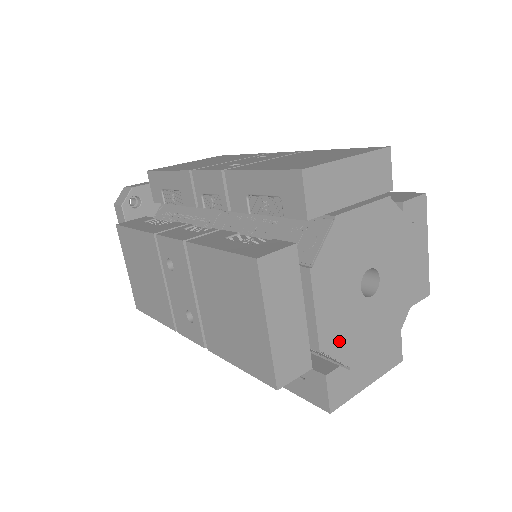
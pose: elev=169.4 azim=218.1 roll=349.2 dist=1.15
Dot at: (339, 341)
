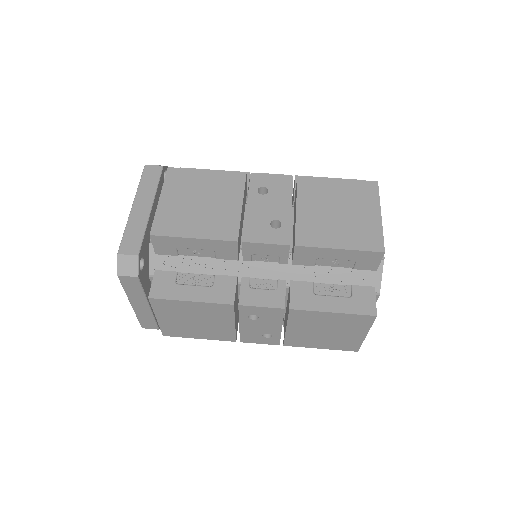
Dot at: occluded
